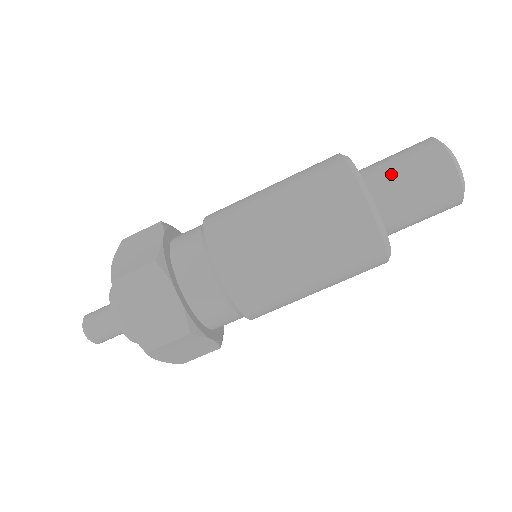
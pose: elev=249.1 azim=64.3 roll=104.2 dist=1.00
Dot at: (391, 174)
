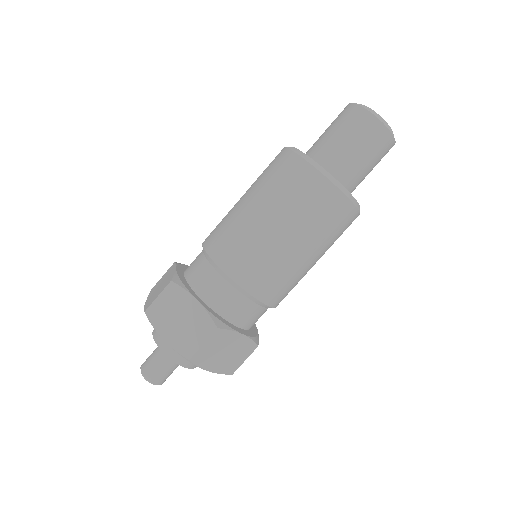
Dot at: (325, 141)
